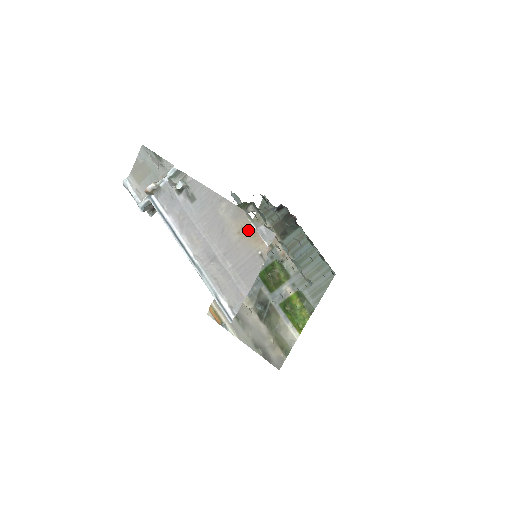
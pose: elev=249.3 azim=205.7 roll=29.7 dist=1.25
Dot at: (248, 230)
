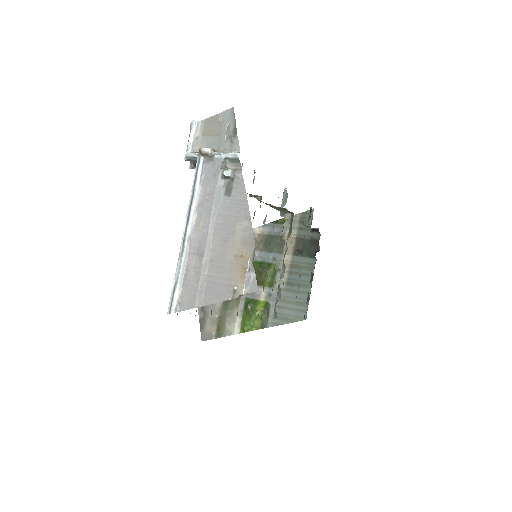
Dot at: (244, 262)
